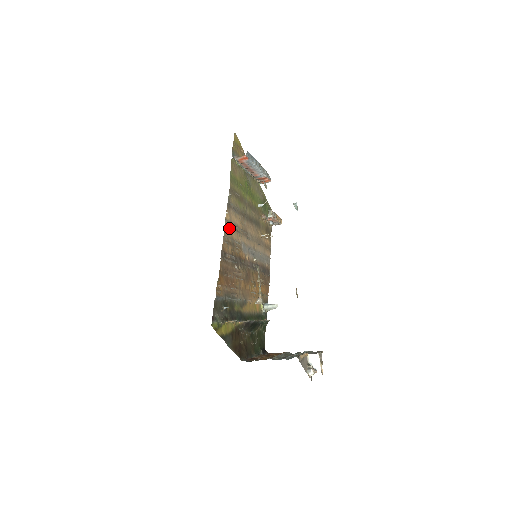
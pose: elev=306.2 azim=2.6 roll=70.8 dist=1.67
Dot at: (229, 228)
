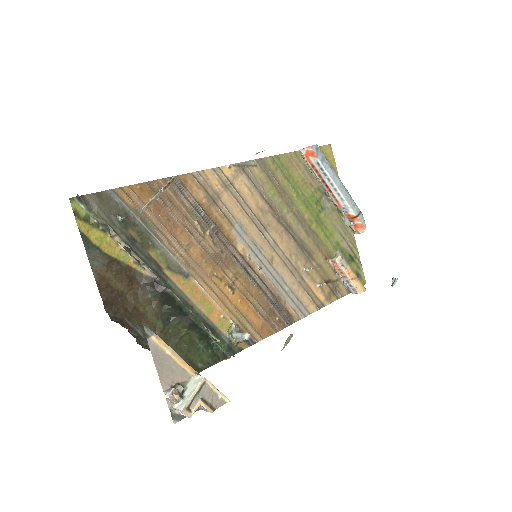
Dot at: (220, 181)
